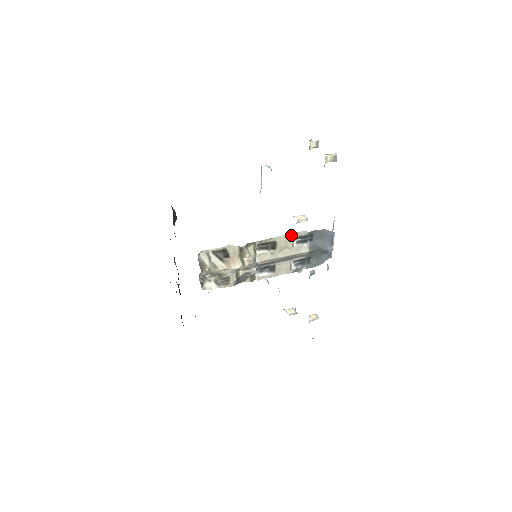
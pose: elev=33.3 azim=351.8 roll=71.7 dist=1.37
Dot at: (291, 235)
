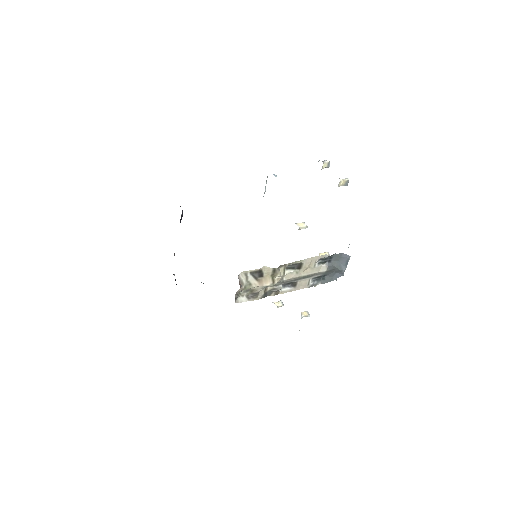
Dot at: (315, 258)
